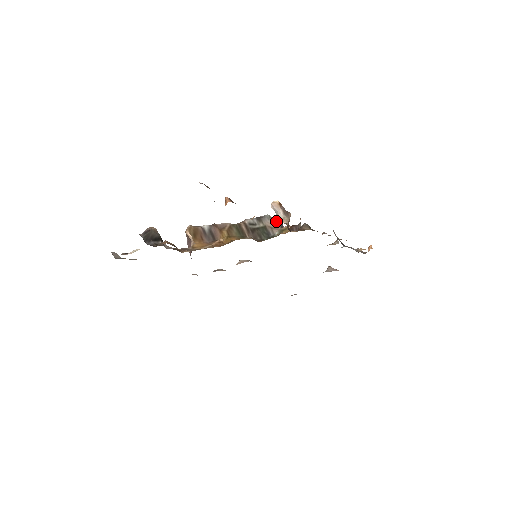
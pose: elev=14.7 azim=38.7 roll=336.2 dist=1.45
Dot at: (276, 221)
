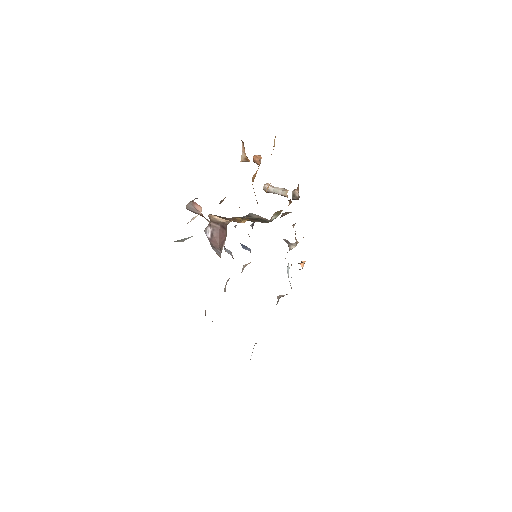
Dot at: (260, 216)
